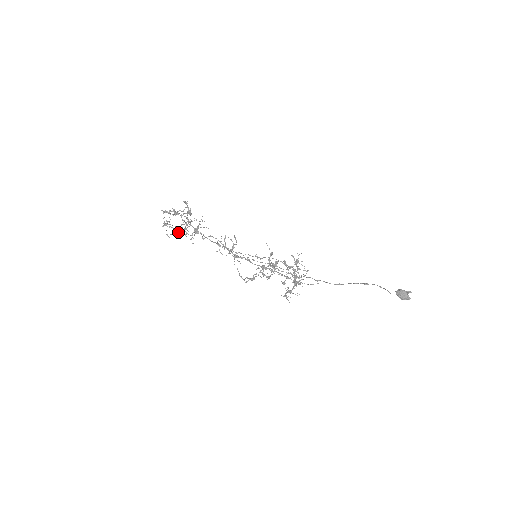
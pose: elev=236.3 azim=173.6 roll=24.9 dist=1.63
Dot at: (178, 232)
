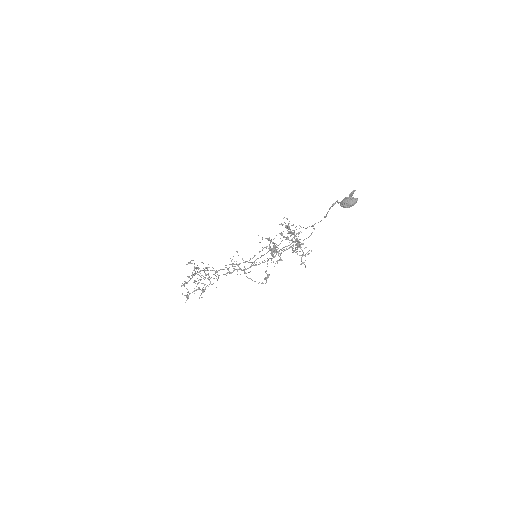
Dot at: (203, 289)
